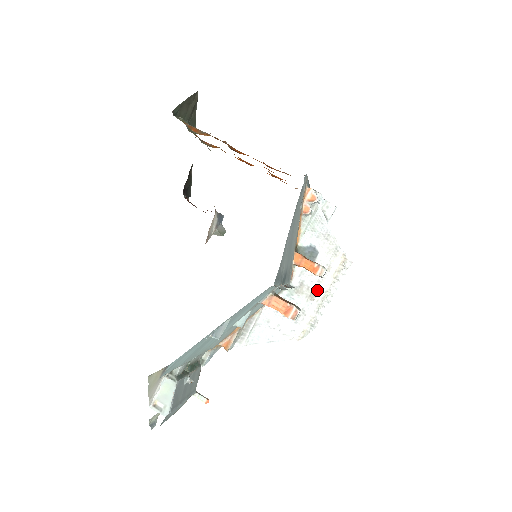
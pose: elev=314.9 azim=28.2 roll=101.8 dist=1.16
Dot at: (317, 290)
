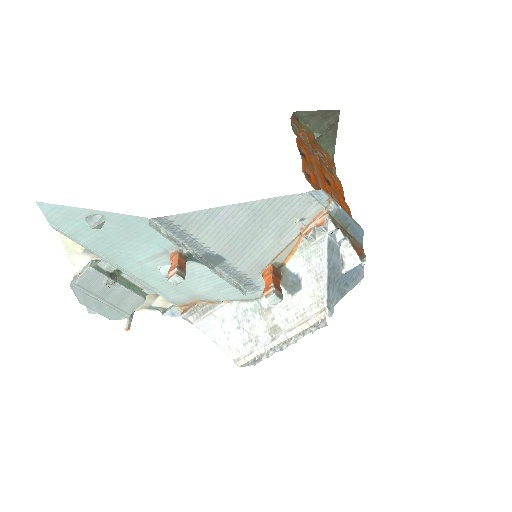
Dot at: (280, 328)
